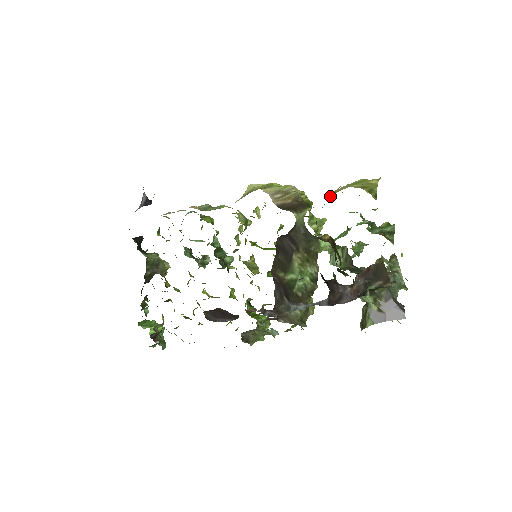
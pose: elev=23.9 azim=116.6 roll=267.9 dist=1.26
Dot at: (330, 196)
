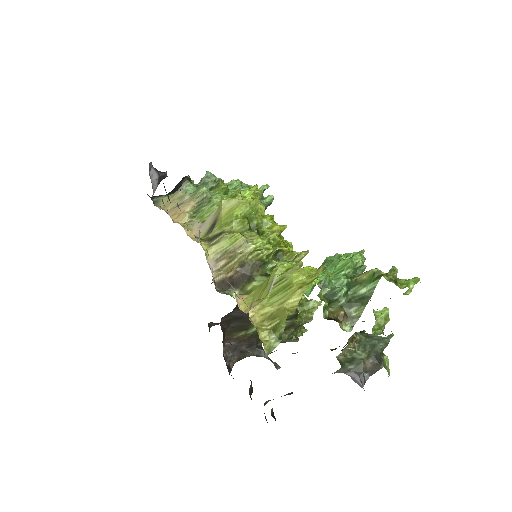
Dot at: (267, 279)
